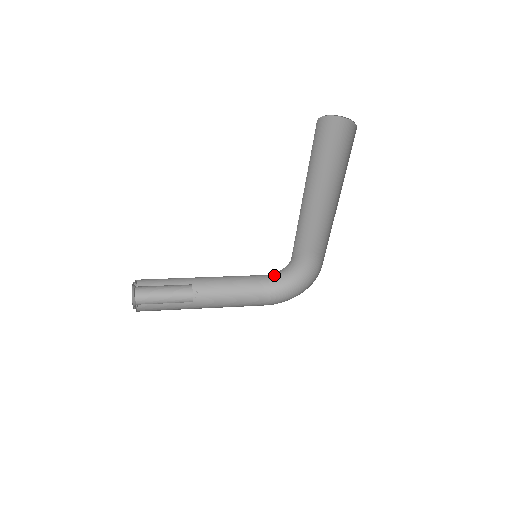
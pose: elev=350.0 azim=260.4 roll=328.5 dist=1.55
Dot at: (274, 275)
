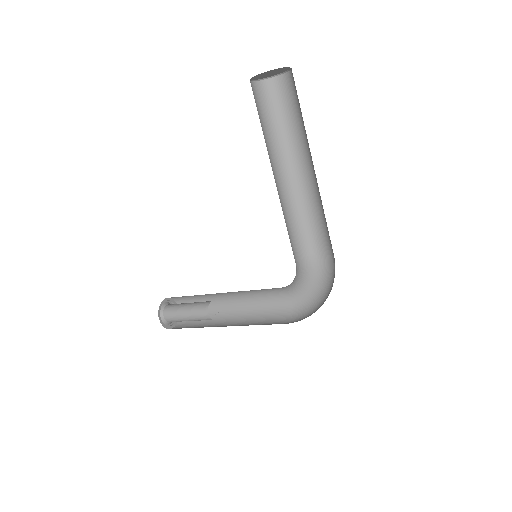
Dot at: (300, 291)
